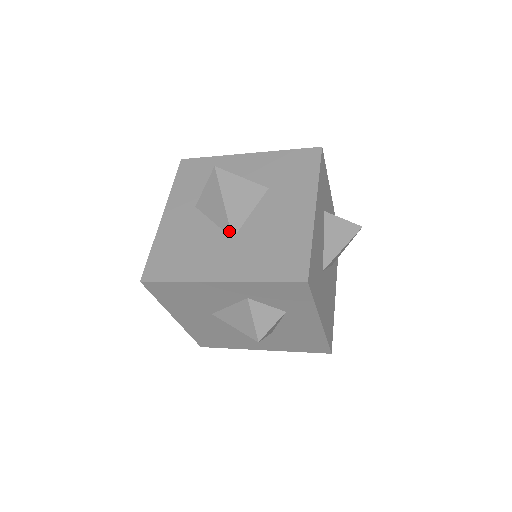
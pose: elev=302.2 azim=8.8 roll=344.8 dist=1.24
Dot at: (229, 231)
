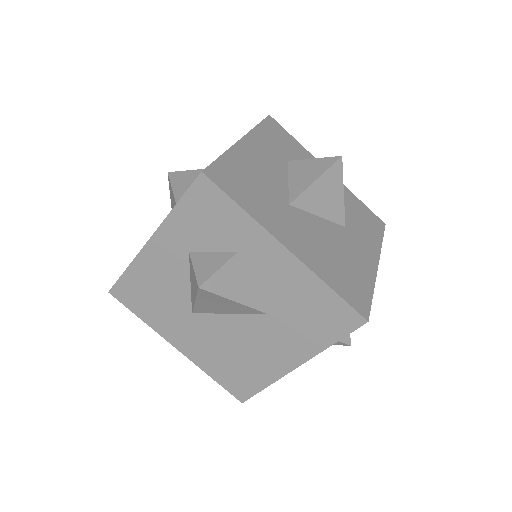
Dot at: occluded
